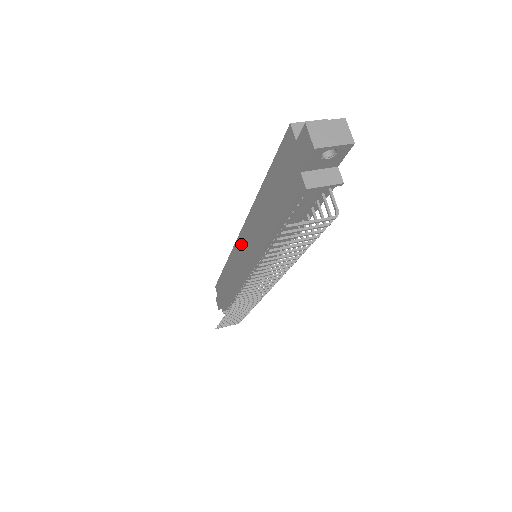
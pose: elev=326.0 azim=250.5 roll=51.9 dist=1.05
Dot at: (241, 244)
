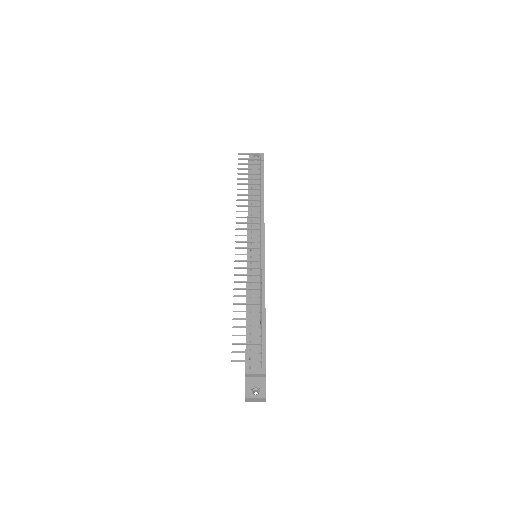
Dot at: occluded
